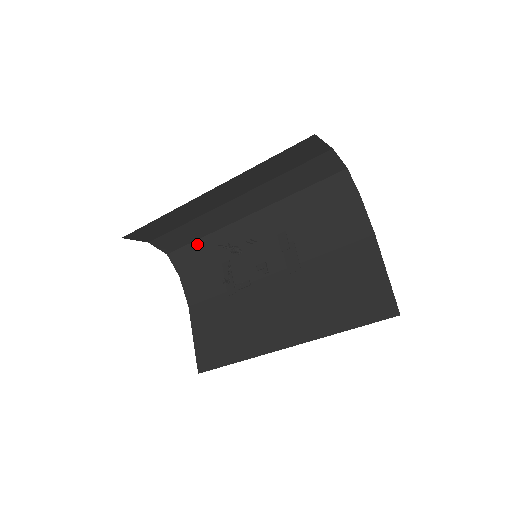
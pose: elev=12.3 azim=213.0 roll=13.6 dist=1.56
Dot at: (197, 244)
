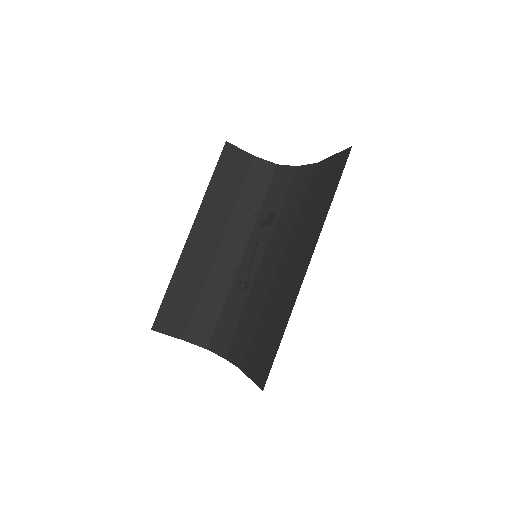
Dot at: (223, 314)
